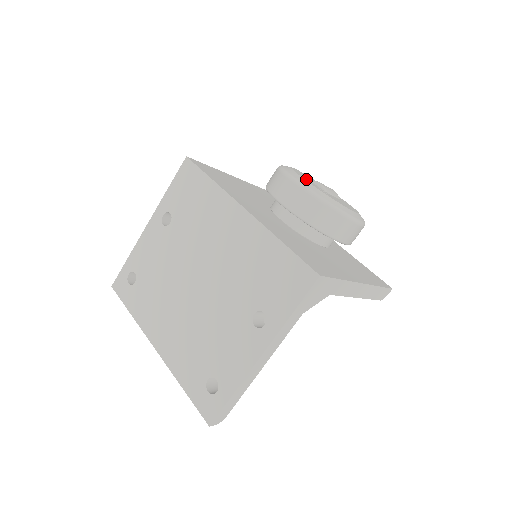
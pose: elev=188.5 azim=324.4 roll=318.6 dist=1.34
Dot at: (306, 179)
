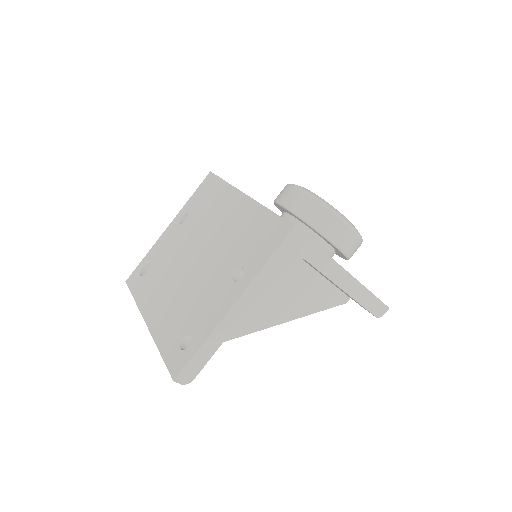
Dot at: occluded
